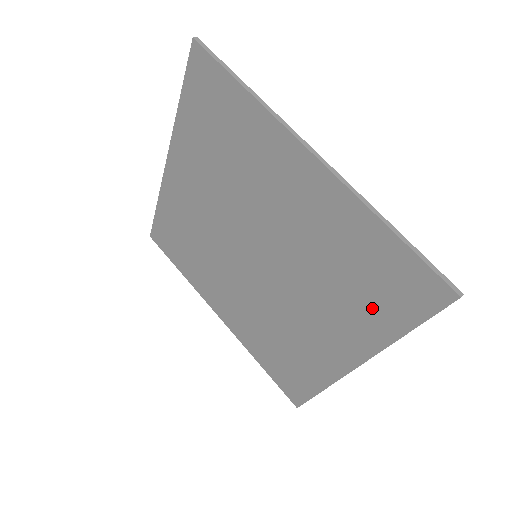
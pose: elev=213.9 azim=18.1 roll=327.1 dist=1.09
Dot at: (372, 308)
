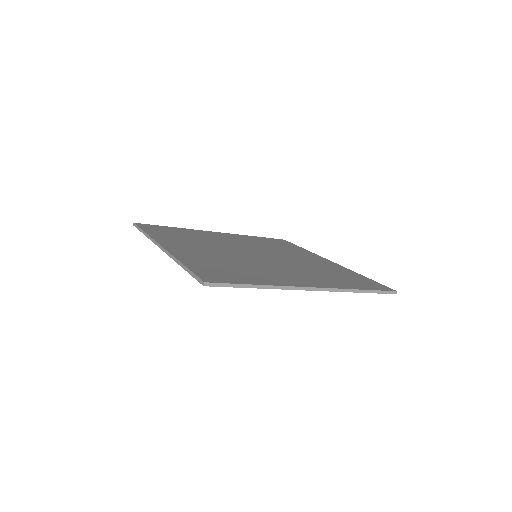
Dot at: occluded
